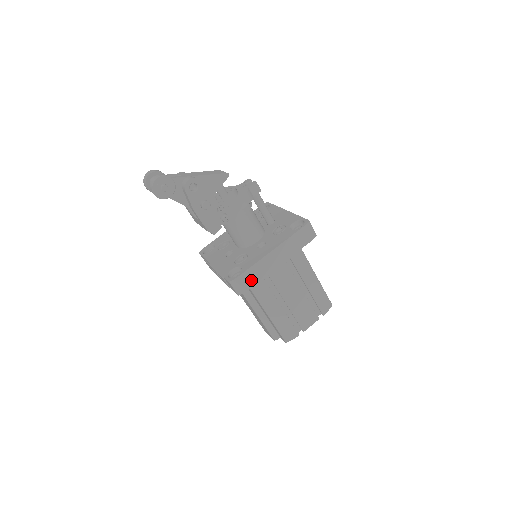
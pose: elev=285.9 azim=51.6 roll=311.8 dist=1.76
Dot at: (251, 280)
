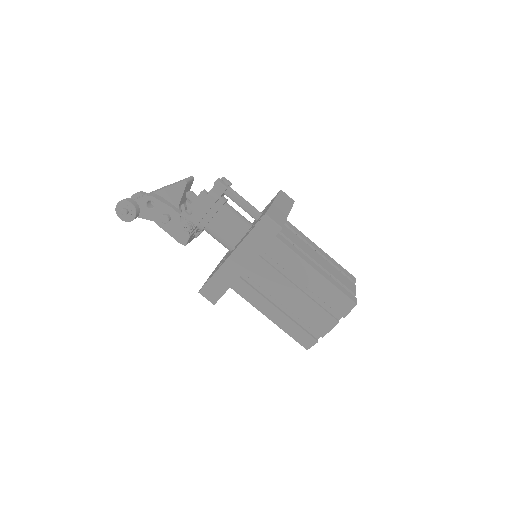
Dot at: (219, 289)
